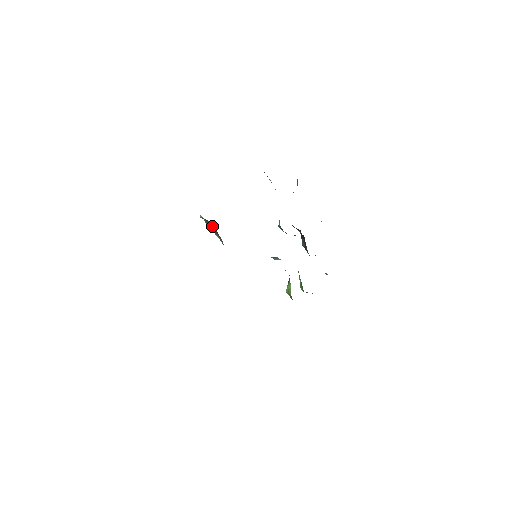
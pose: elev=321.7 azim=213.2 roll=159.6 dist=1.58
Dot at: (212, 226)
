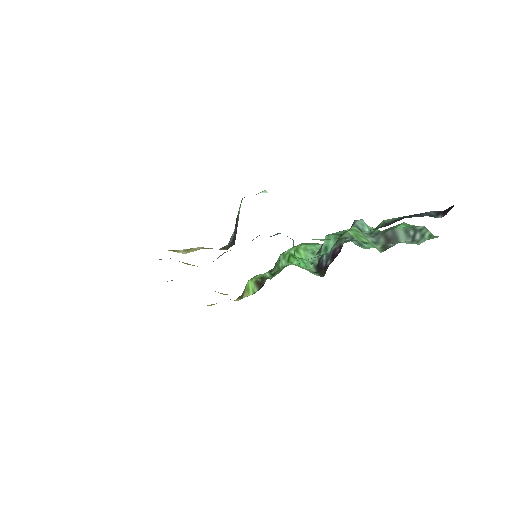
Dot at: (236, 229)
